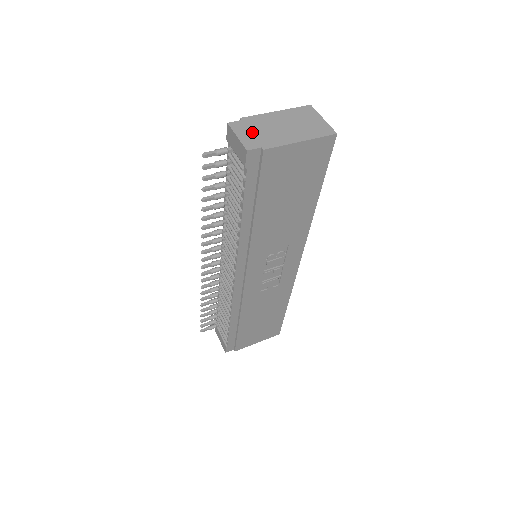
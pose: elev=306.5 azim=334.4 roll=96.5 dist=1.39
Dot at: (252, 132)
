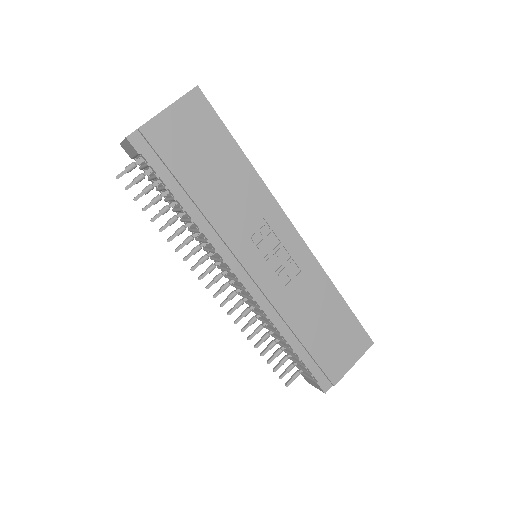
Dot at: occluded
